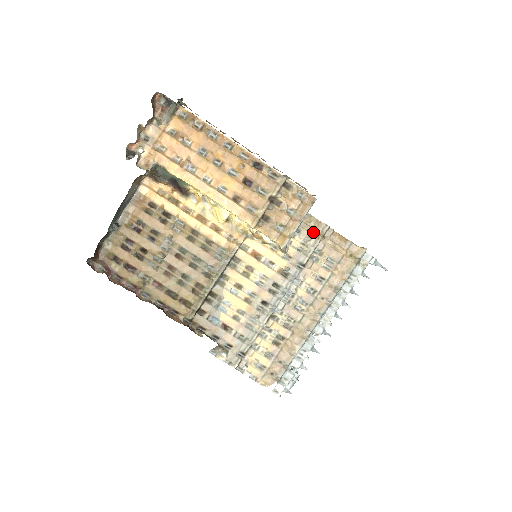
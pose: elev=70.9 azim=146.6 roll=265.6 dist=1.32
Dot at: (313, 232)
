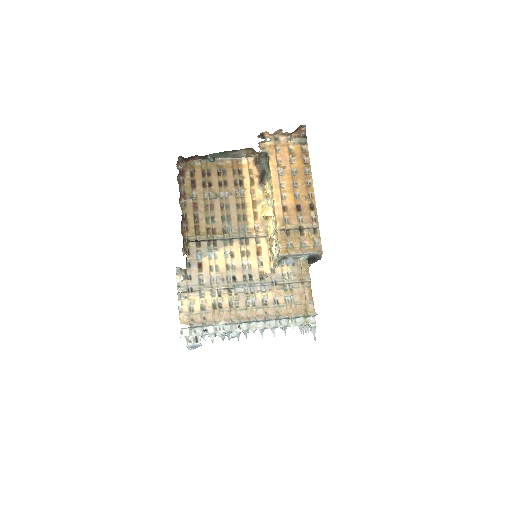
Dot at: (300, 274)
